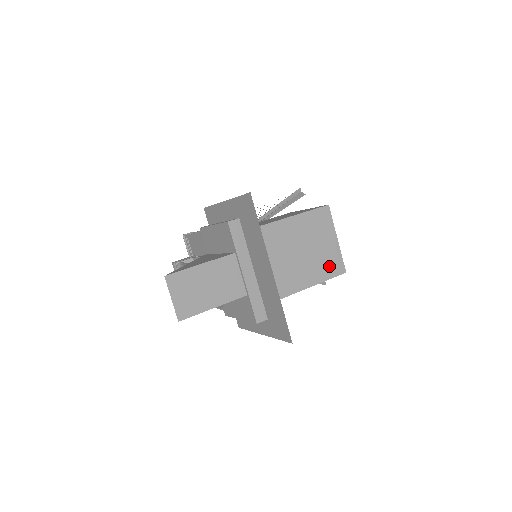
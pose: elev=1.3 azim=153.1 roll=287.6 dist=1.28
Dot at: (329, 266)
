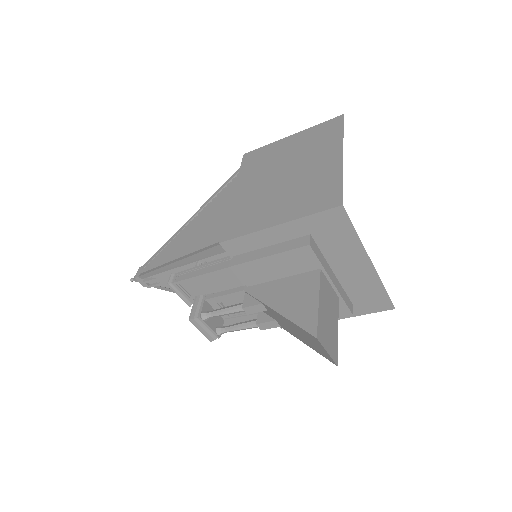
Dot at: occluded
